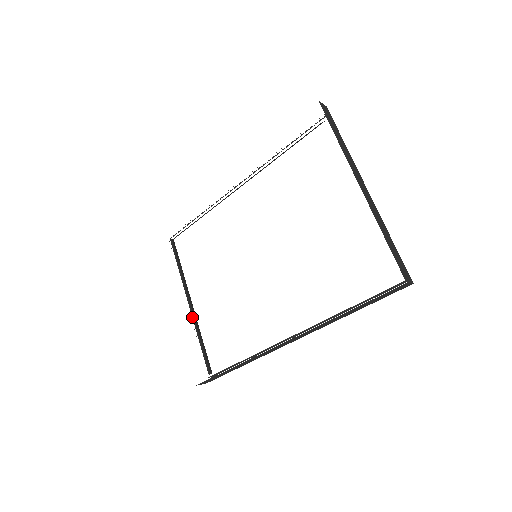
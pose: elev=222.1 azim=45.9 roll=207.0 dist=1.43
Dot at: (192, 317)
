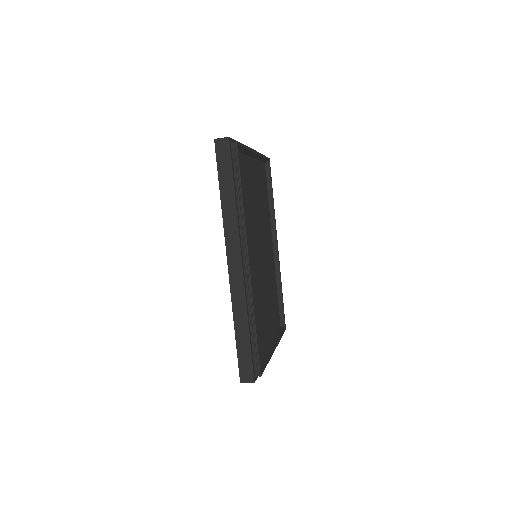
Dot at: occluded
